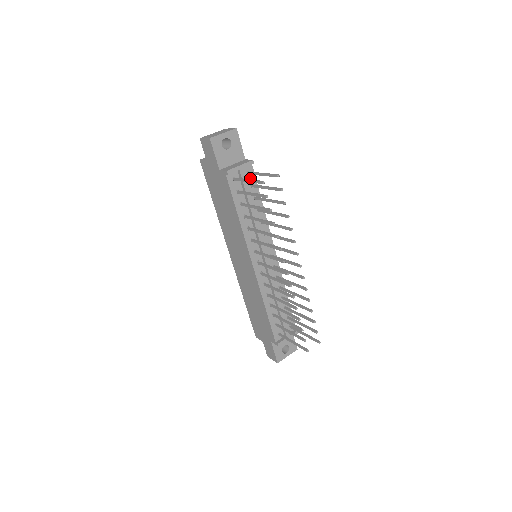
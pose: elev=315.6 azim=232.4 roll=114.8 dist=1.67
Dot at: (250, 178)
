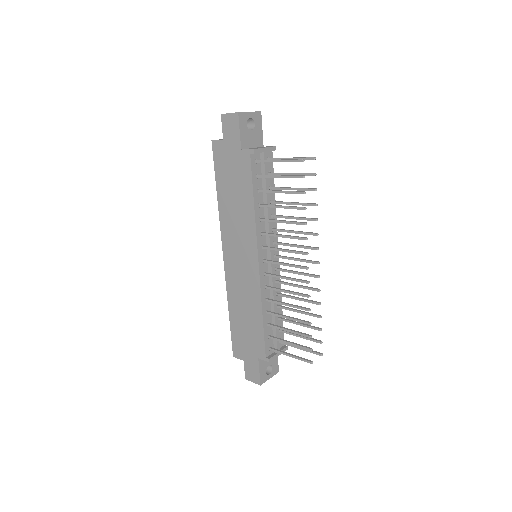
Dot at: (269, 165)
